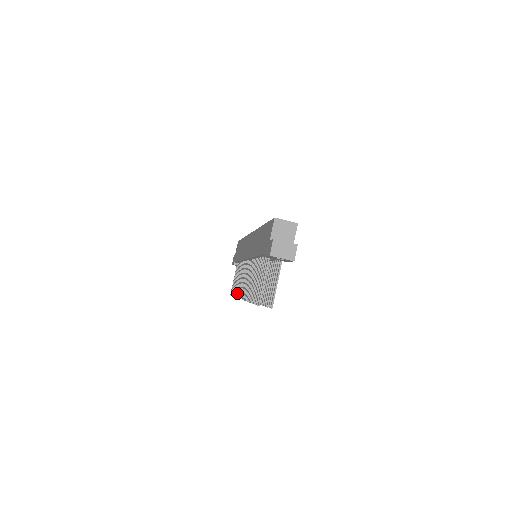
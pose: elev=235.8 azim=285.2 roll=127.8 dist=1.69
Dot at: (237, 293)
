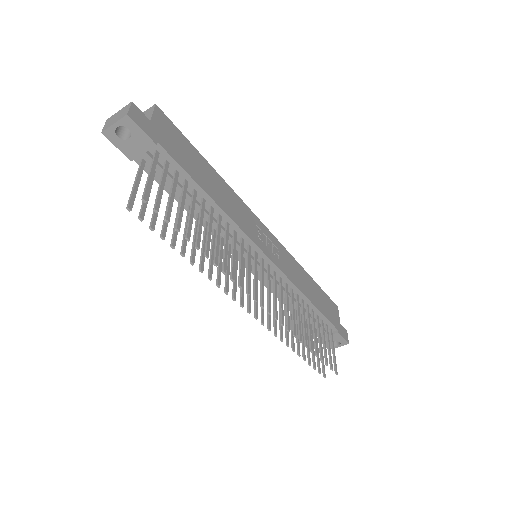
Dot at: occluded
